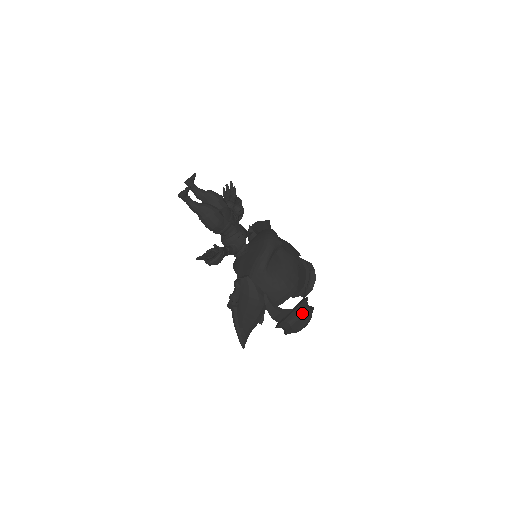
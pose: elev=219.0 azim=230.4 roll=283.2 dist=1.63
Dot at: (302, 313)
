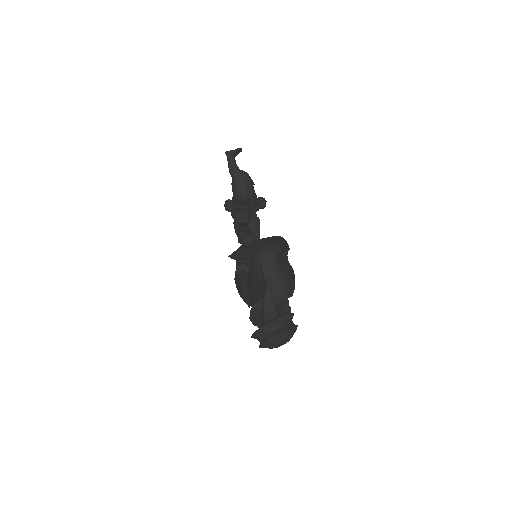
Dot at: (290, 323)
